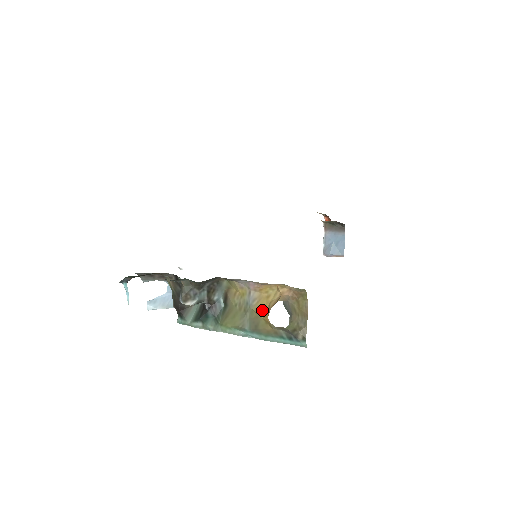
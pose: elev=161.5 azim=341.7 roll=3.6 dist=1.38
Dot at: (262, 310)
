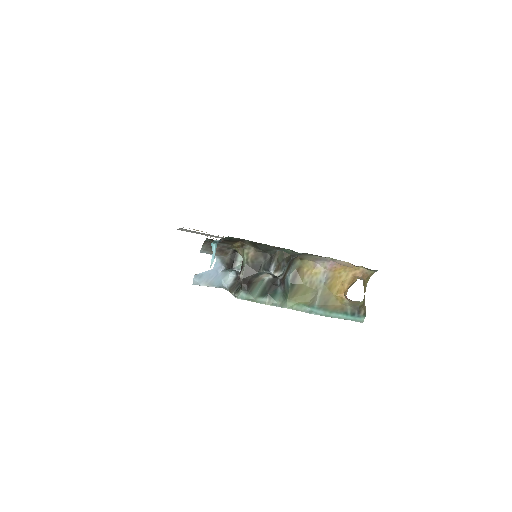
Dot at: (335, 288)
